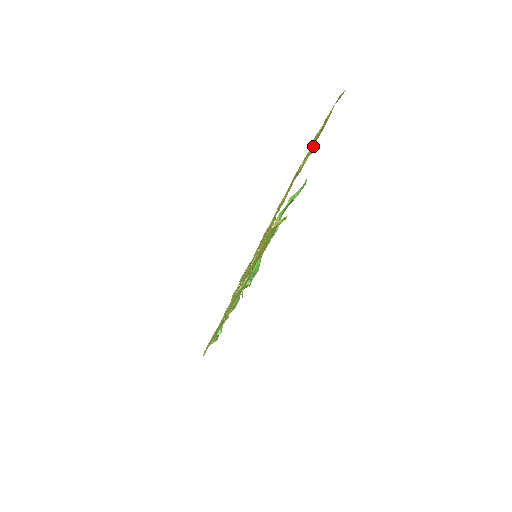
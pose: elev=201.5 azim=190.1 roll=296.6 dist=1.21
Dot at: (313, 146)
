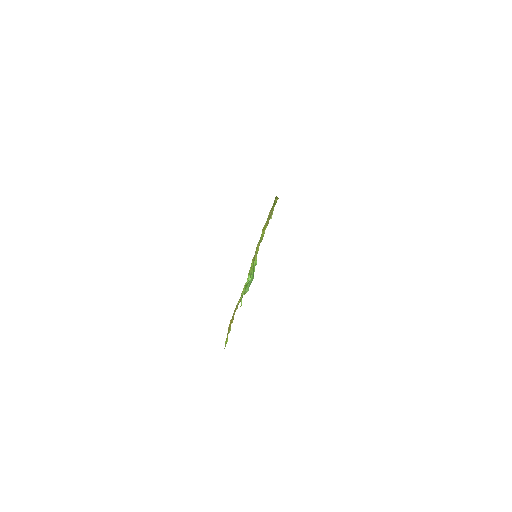
Dot at: (255, 253)
